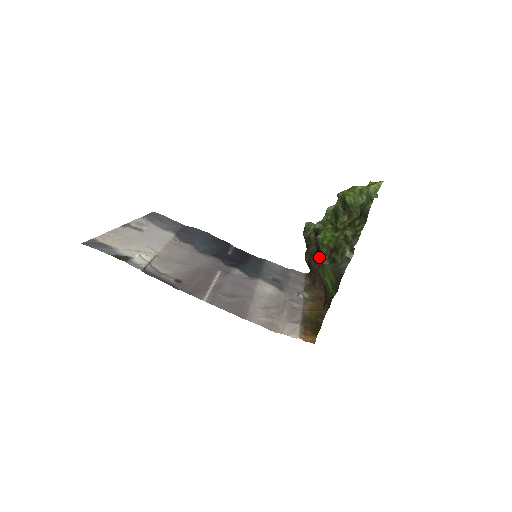
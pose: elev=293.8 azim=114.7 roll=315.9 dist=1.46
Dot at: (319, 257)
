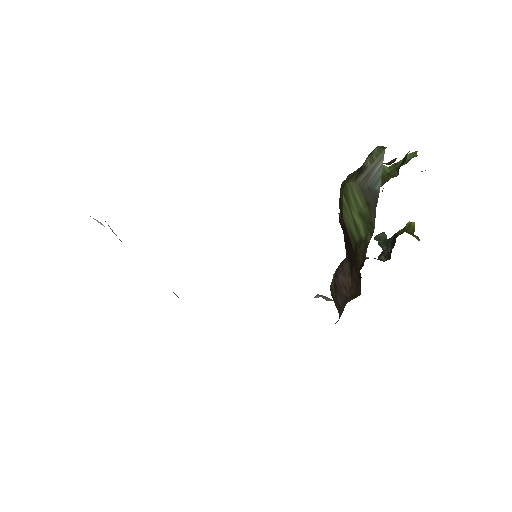
Dot at: (341, 185)
